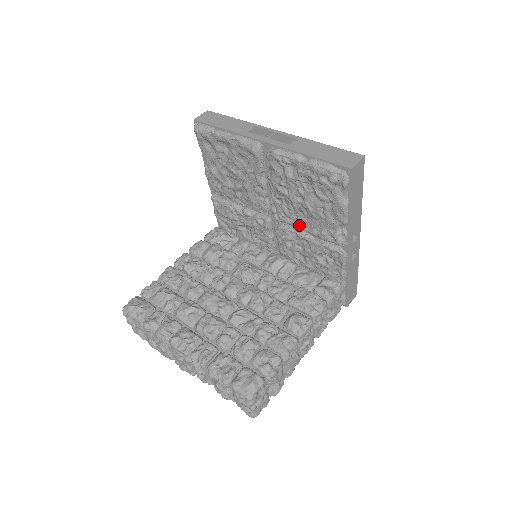
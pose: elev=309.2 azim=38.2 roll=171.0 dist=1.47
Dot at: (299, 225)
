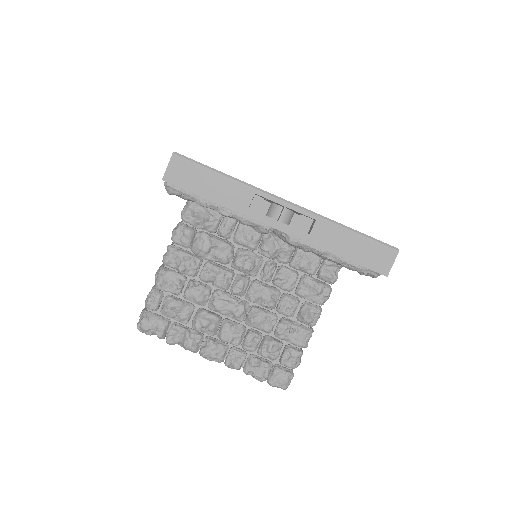
Dot at: occluded
